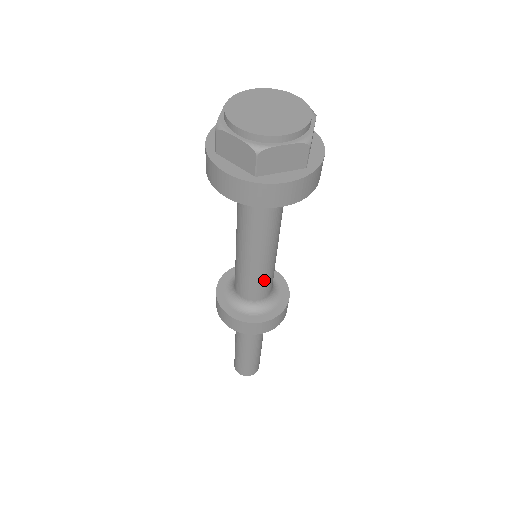
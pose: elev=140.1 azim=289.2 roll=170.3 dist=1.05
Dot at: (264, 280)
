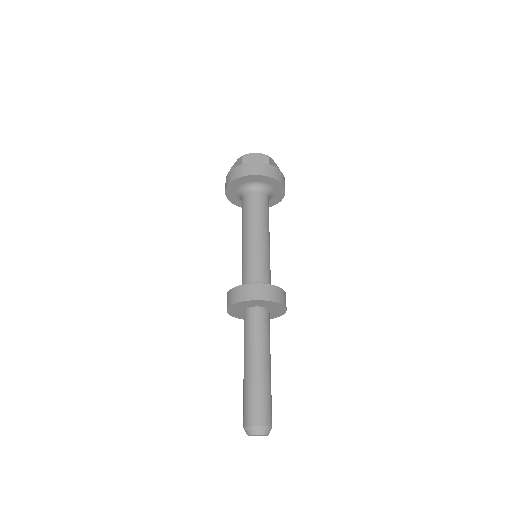
Dot at: (259, 260)
